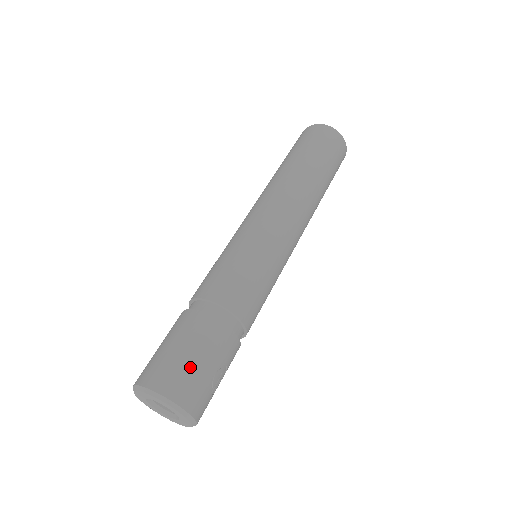
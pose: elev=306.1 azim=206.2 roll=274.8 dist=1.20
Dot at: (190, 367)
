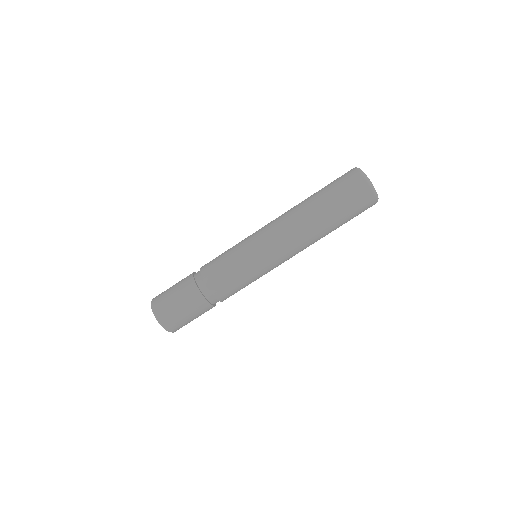
Dot at: occluded
